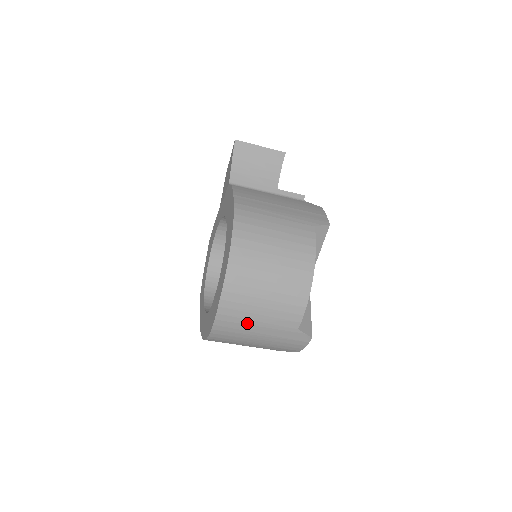
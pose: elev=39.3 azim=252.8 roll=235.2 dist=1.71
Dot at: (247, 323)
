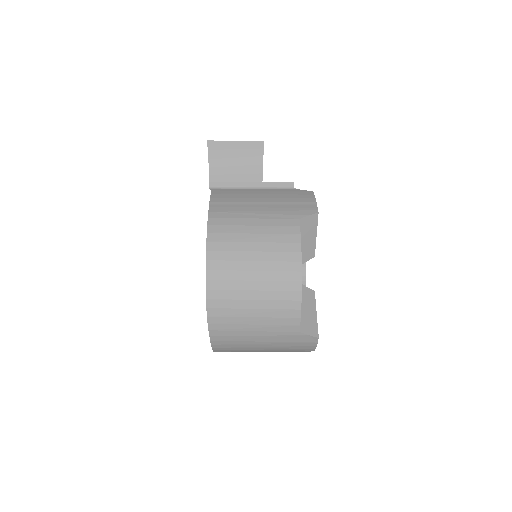
Dot at: (243, 334)
